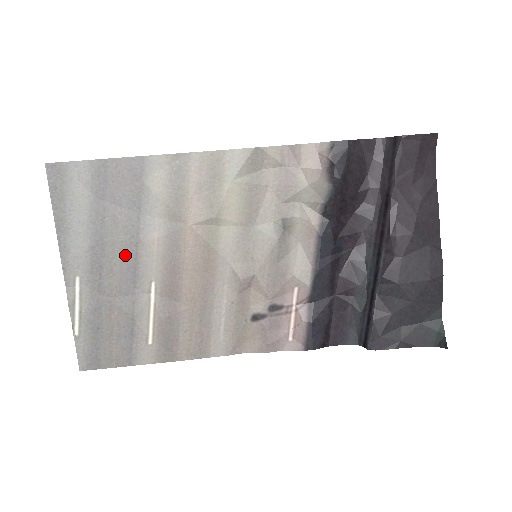
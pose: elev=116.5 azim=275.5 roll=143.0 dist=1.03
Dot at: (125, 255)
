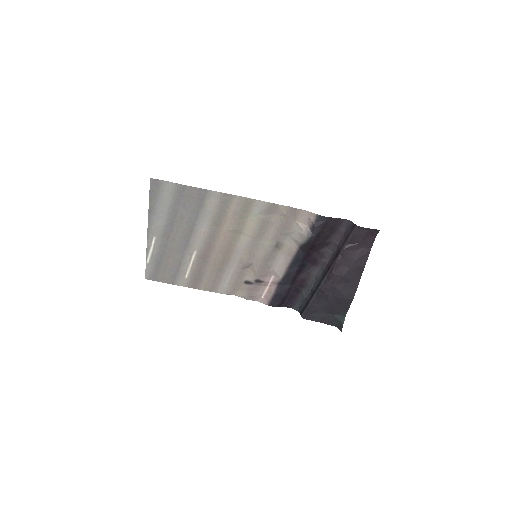
Dot at: (184, 234)
